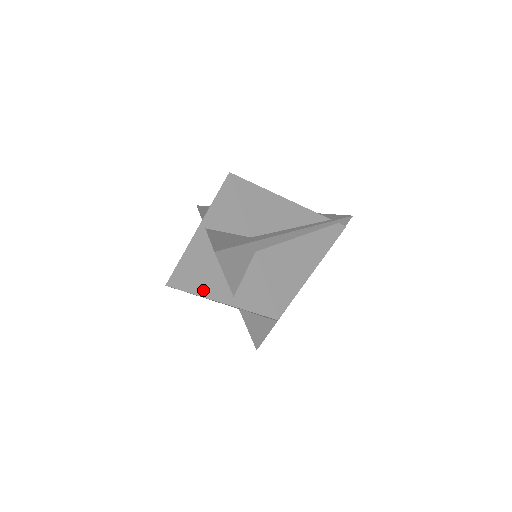
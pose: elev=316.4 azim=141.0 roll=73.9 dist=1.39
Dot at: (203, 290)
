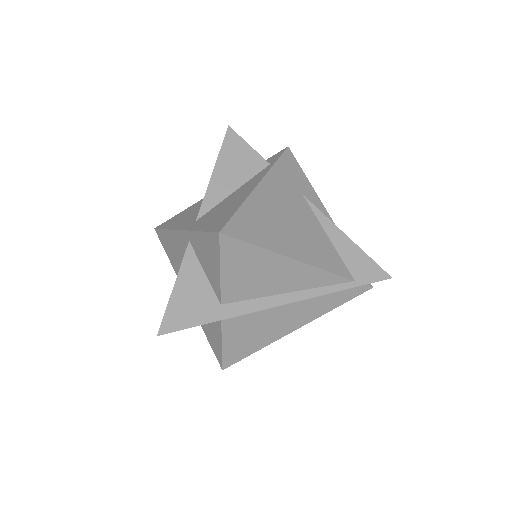
Dot at: occluded
